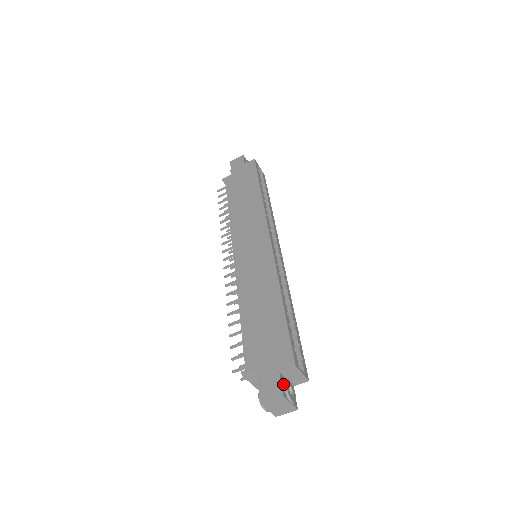
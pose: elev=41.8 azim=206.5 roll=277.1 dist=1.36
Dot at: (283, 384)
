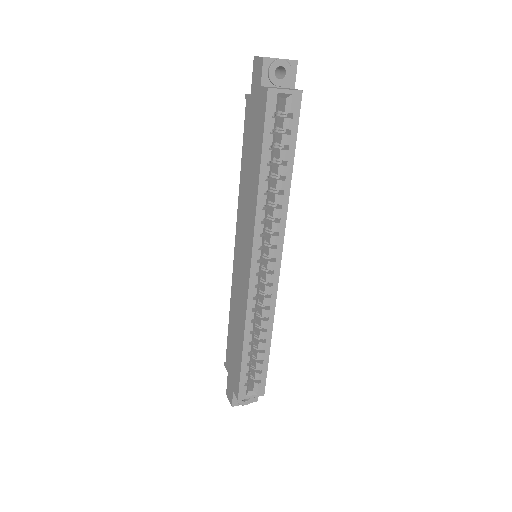
Dot at: occluded
